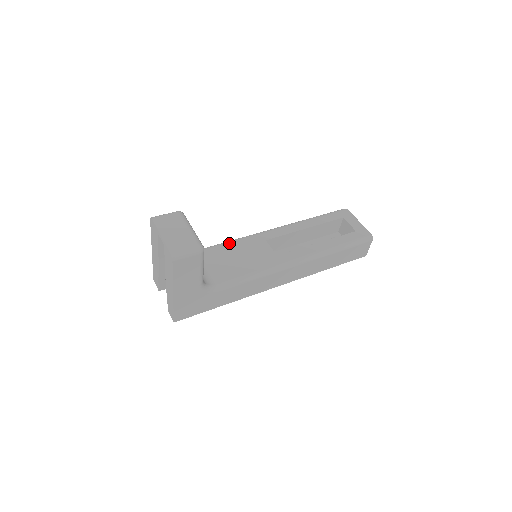
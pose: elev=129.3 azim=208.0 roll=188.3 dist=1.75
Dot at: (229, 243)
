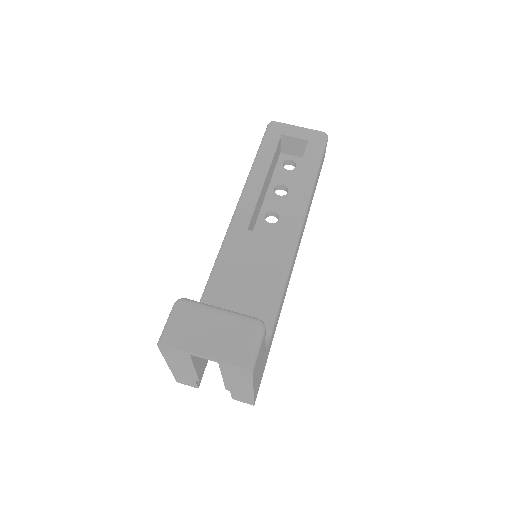
Dot at: (219, 268)
